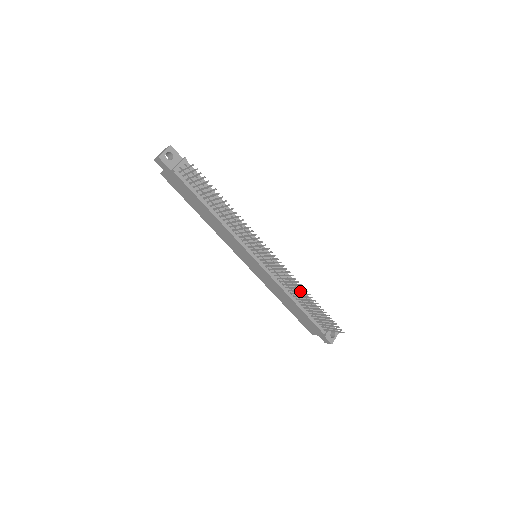
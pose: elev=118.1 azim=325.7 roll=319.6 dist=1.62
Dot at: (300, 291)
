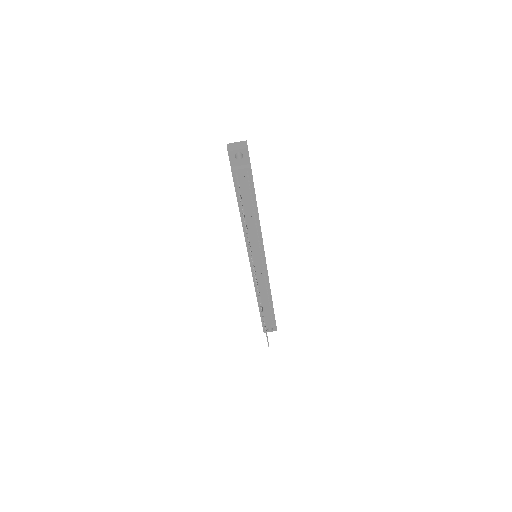
Dot at: occluded
